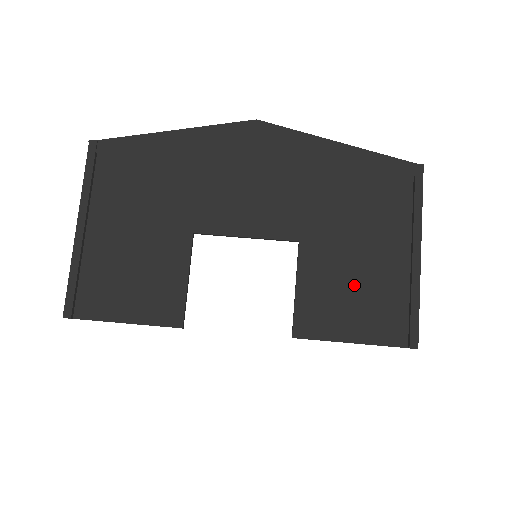
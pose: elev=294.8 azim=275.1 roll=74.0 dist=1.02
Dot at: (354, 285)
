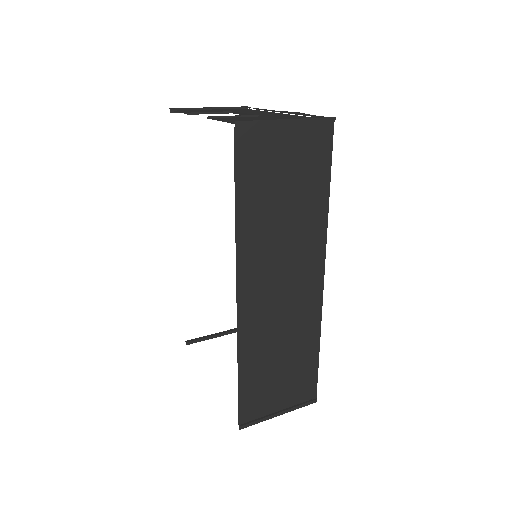
Dot at: occluded
